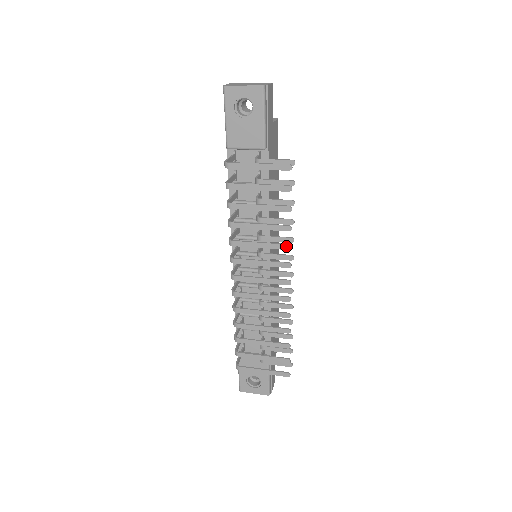
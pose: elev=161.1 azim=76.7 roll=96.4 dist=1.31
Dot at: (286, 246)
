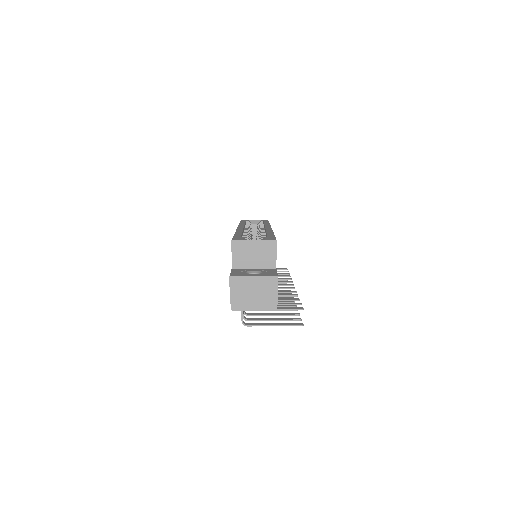
Dot at: (292, 306)
